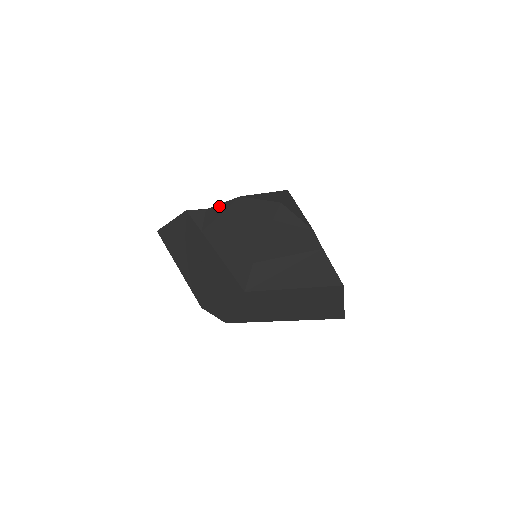
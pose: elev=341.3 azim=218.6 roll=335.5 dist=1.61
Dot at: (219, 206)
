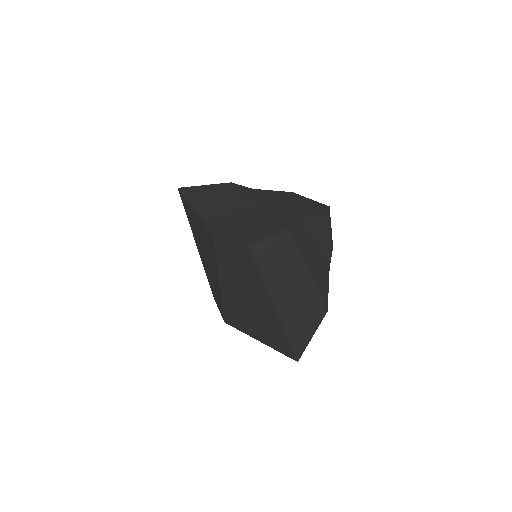
Dot at: (269, 190)
